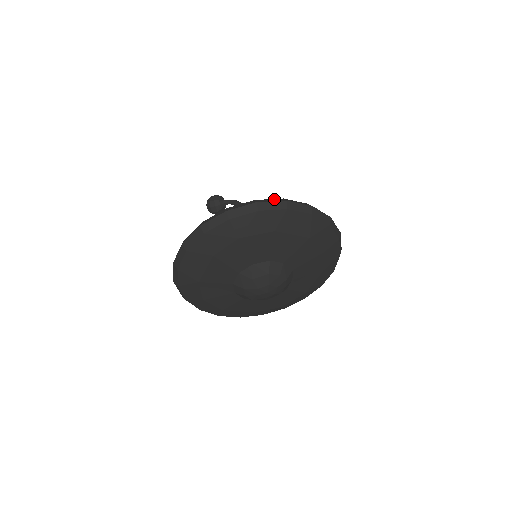
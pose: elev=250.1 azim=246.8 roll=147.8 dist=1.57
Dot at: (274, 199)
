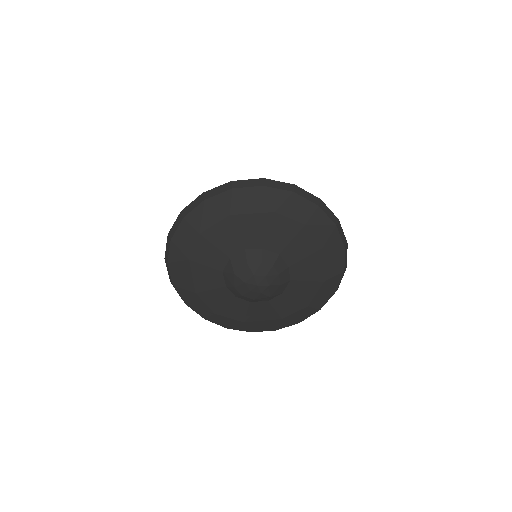
Dot at: occluded
